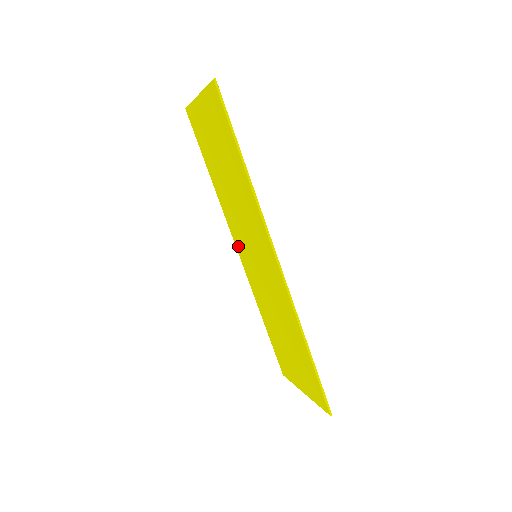
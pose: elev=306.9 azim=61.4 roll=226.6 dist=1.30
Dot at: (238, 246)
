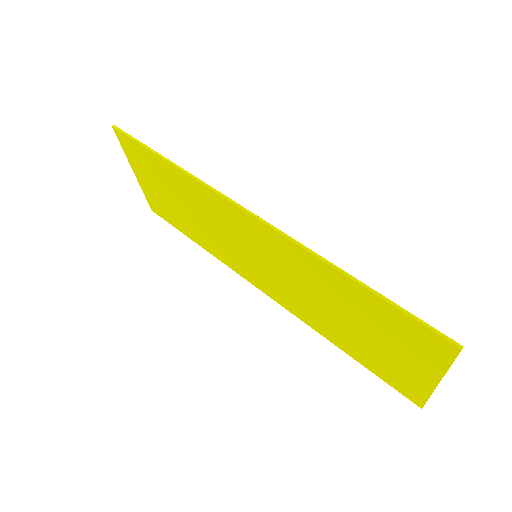
Dot at: (255, 282)
